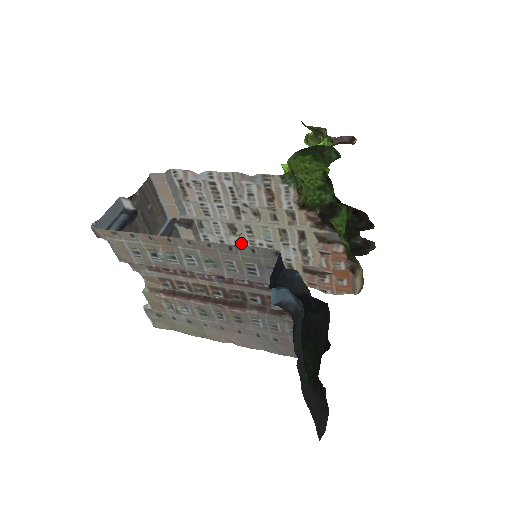
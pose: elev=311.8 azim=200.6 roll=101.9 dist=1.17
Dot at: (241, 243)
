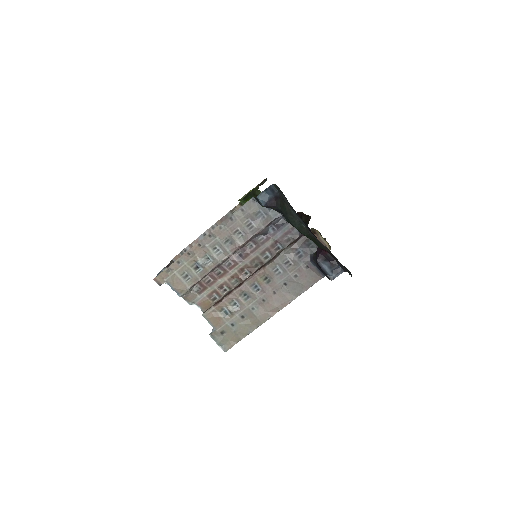
Dot at: occluded
